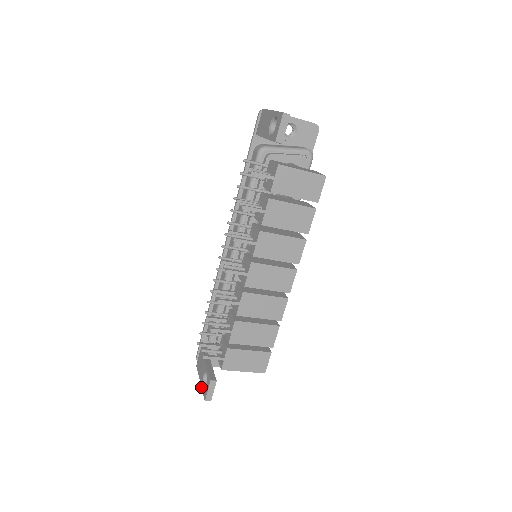
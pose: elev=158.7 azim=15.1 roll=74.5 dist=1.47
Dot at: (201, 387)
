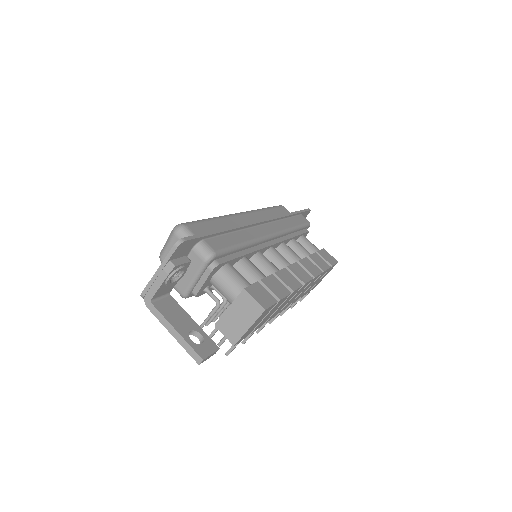
Dot at: occluded
